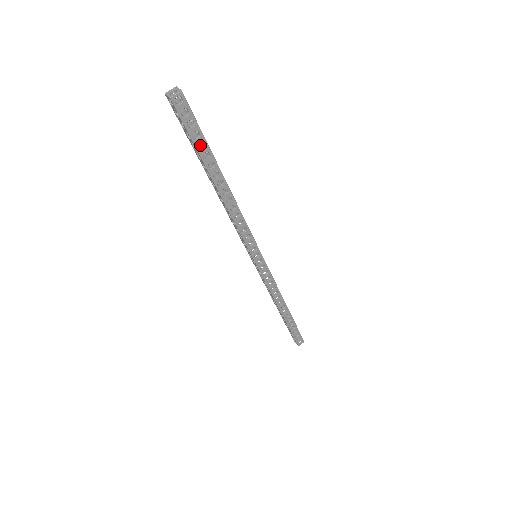
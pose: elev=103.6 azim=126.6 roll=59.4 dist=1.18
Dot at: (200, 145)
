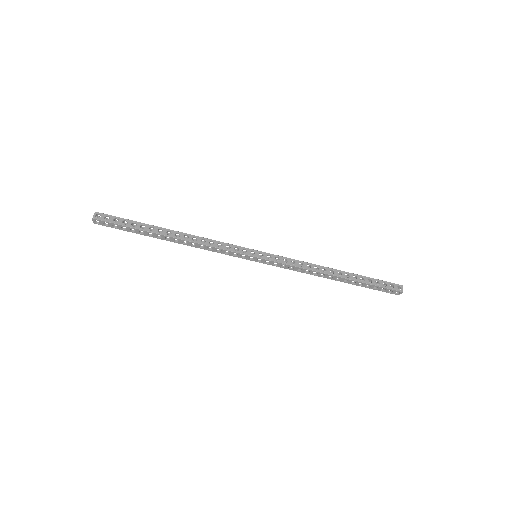
Dot at: occluded
